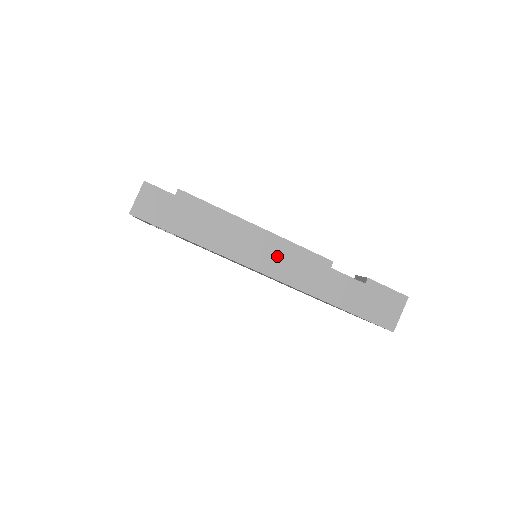
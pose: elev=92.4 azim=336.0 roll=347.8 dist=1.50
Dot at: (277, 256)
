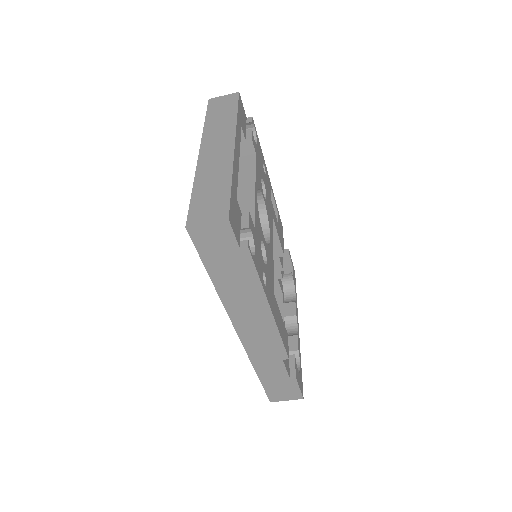
Dot at: (259, 331)
